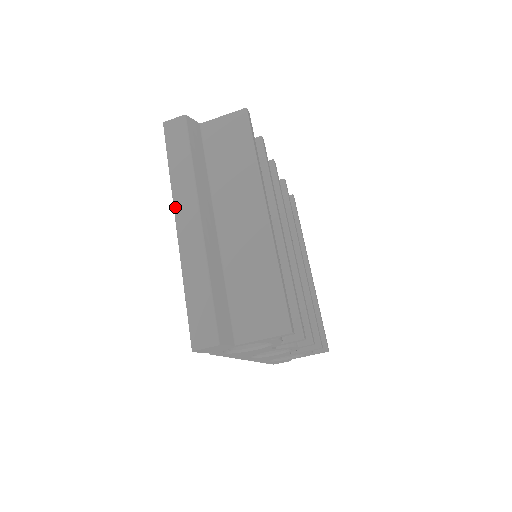
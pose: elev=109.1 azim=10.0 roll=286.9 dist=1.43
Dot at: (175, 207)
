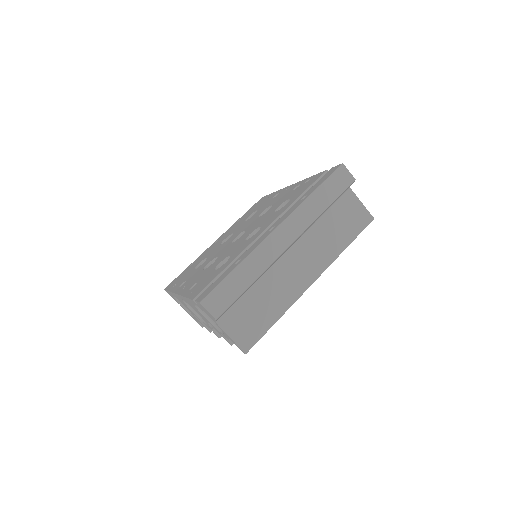
Dot at: (289, 218)
